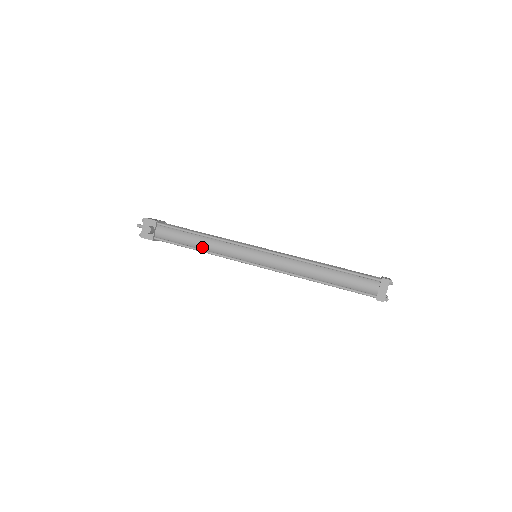
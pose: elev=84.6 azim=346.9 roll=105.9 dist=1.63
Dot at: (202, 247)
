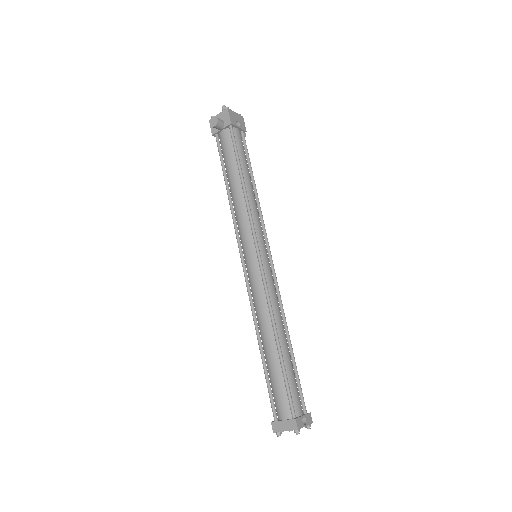
Dot at: (232, 192)
